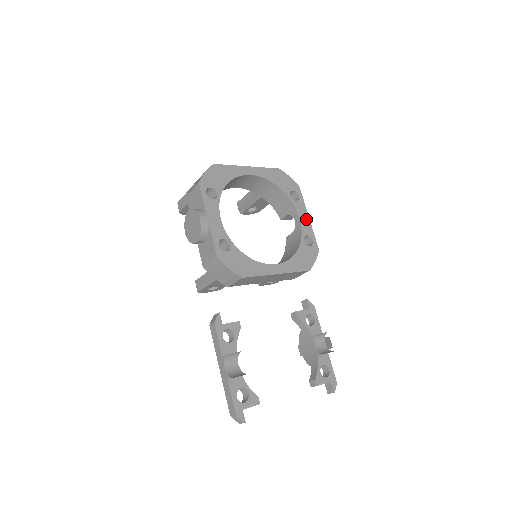
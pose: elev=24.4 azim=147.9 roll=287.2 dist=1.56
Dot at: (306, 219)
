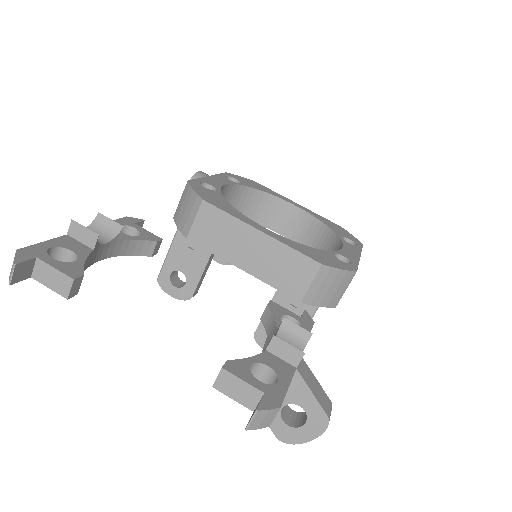
Dot at: (354, 254)
